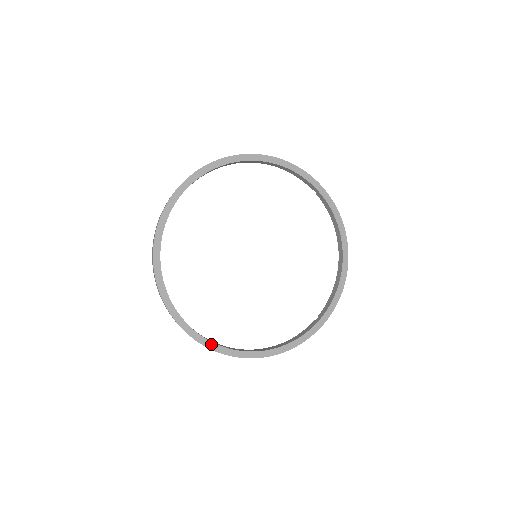
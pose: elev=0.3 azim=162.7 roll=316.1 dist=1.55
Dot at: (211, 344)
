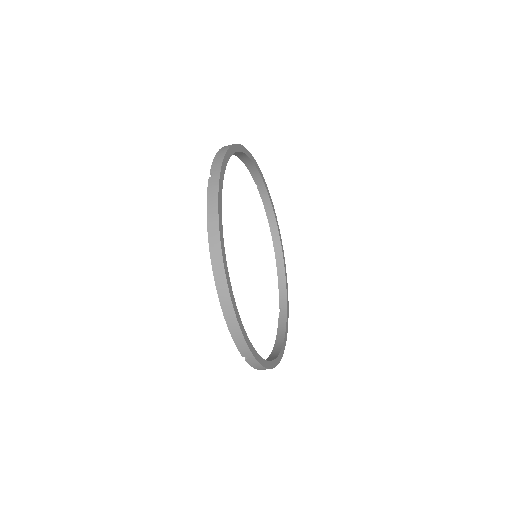
Dot at: (264, 362)
